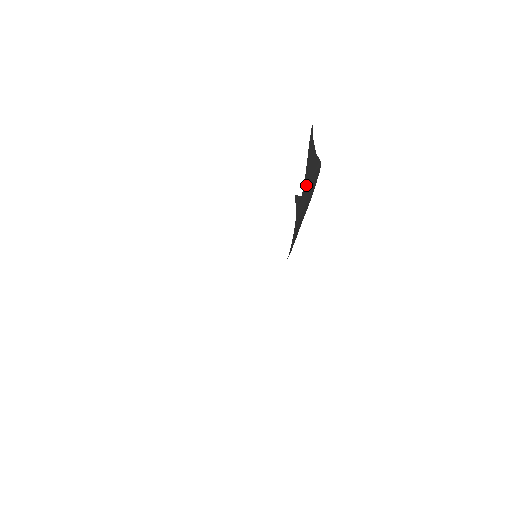
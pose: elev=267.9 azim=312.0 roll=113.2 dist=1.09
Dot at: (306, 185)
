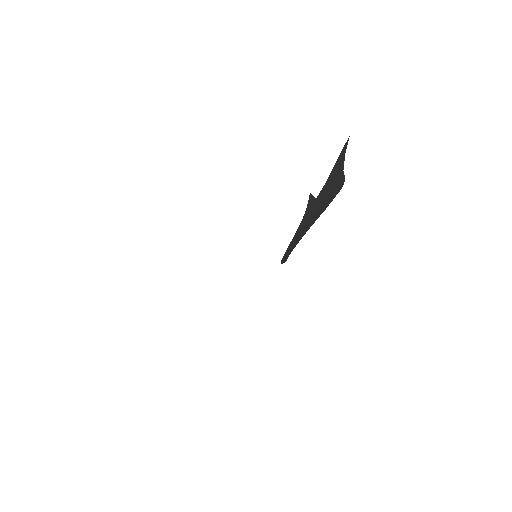
Dot at: (324, 192)
